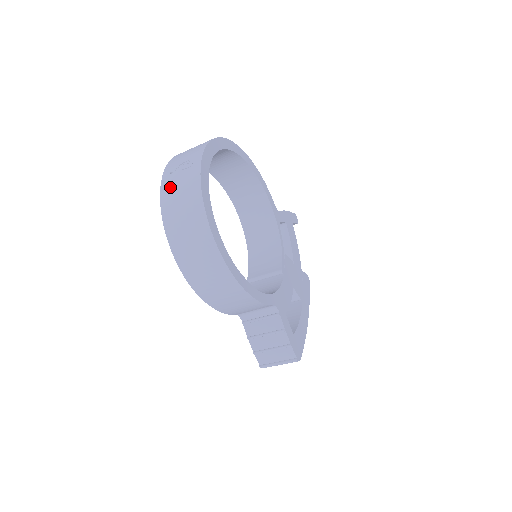
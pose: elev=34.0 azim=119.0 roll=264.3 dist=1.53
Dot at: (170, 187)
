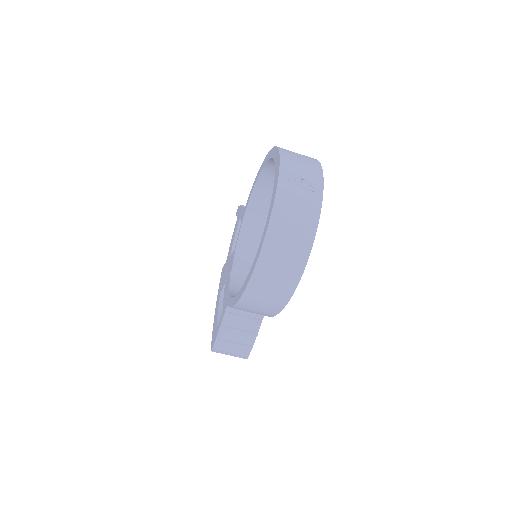
Dot at: (288, 198)
